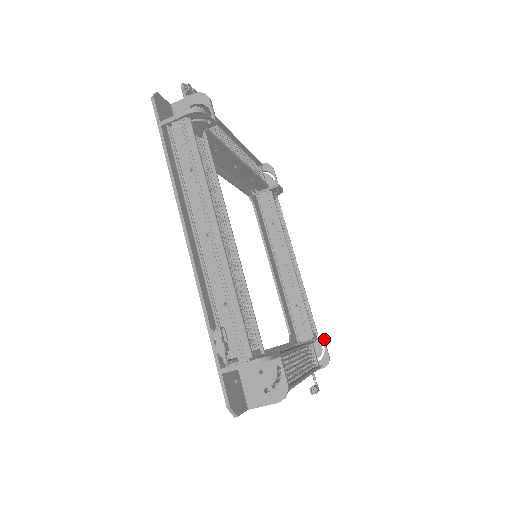
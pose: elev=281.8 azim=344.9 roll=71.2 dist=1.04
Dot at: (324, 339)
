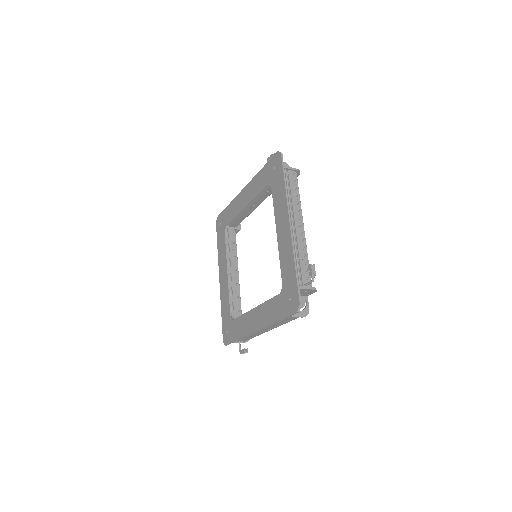
Dot at: occluded
